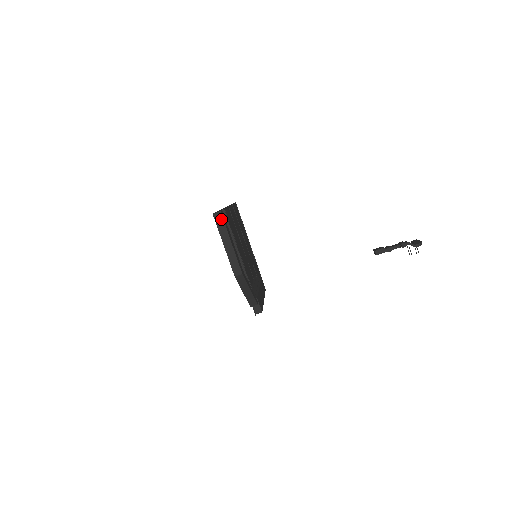
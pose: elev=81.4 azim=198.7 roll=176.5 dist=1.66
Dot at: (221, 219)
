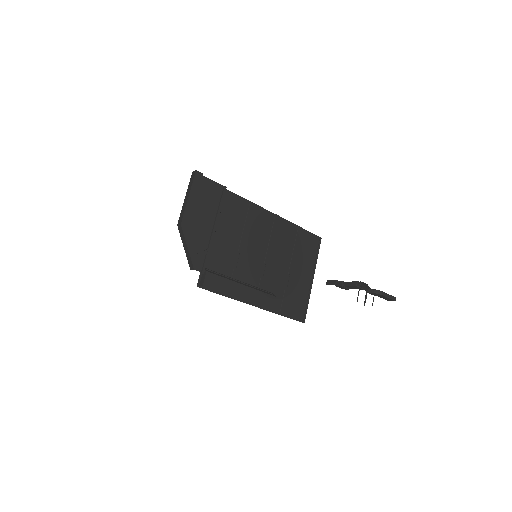
Dot at: (193, 177)
